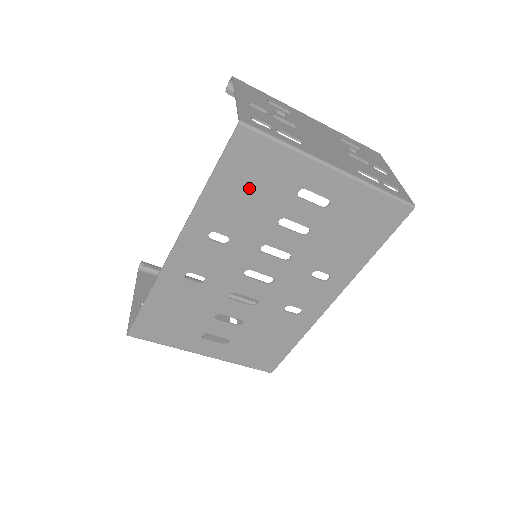
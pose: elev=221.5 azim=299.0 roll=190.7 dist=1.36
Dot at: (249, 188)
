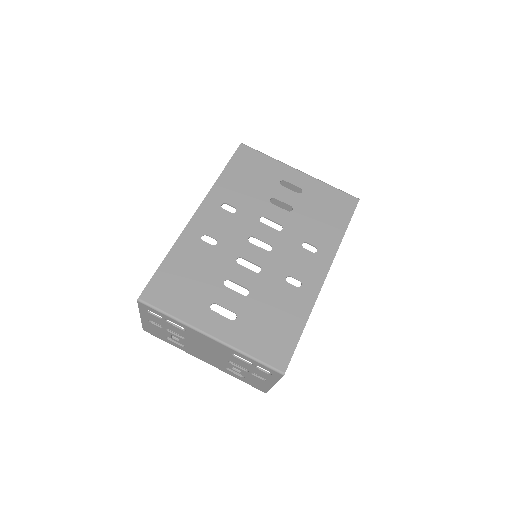
Dot at: (249, 177)
